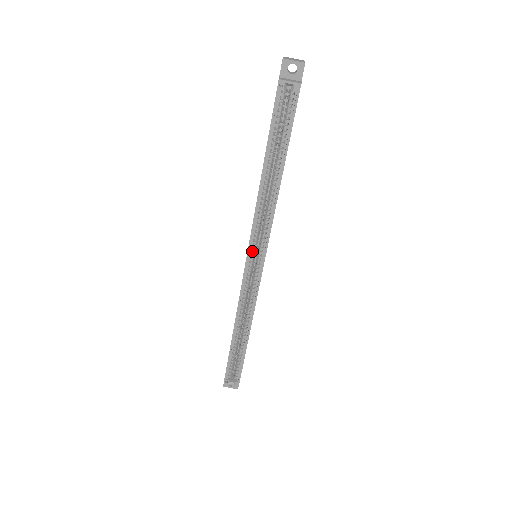
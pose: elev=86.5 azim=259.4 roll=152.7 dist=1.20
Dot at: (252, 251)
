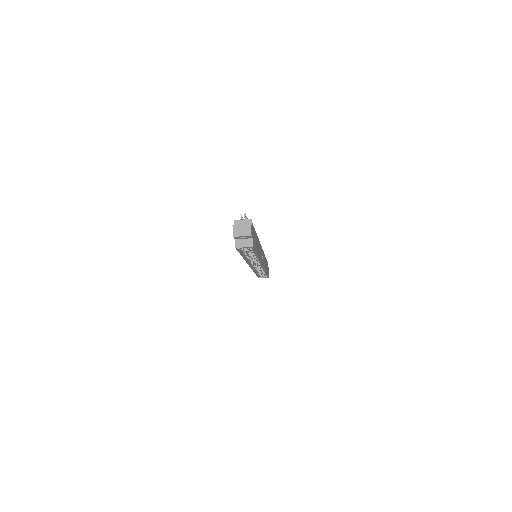
Dot at: occluded
